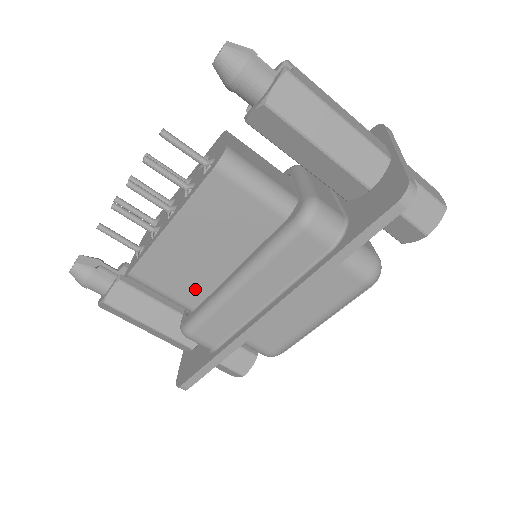
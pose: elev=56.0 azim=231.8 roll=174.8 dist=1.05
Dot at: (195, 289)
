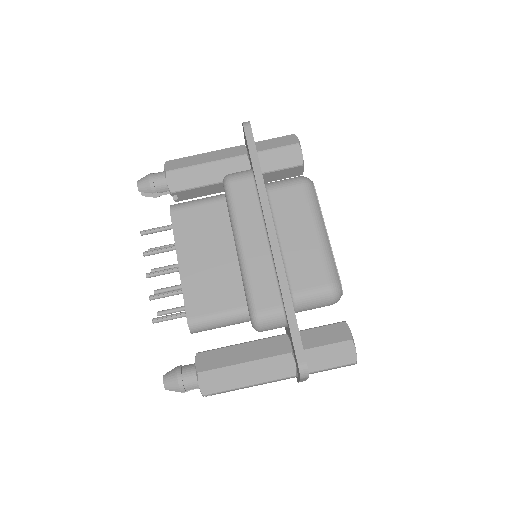
Dot at: (233, 290)
